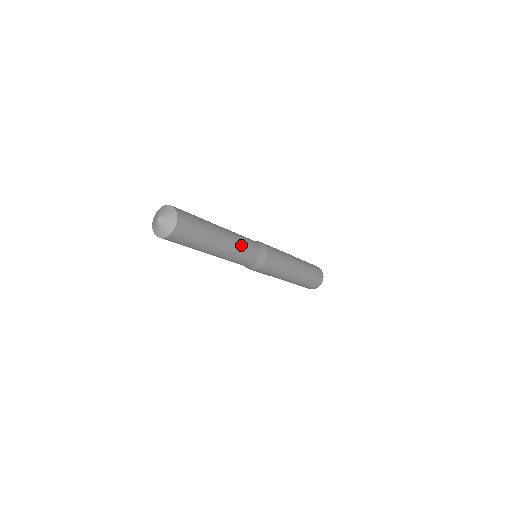
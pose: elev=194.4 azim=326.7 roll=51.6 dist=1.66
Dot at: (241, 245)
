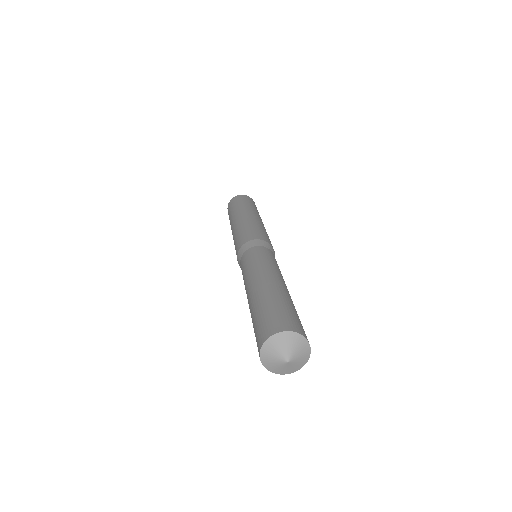
Dot at: occluded
